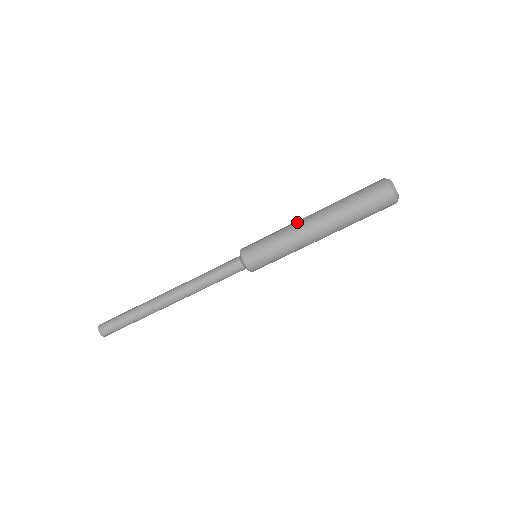
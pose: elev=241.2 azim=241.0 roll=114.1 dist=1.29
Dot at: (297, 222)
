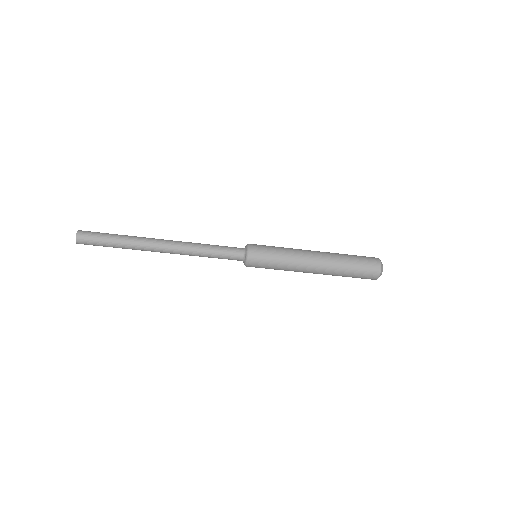
Dot at: (304, 255)
